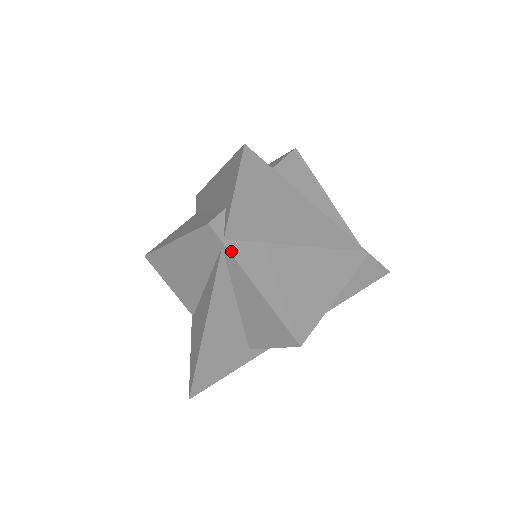
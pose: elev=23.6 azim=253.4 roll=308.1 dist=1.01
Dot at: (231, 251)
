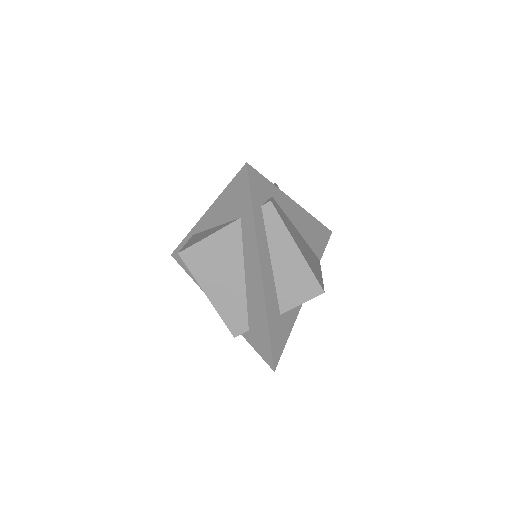
Dot at: occluded
